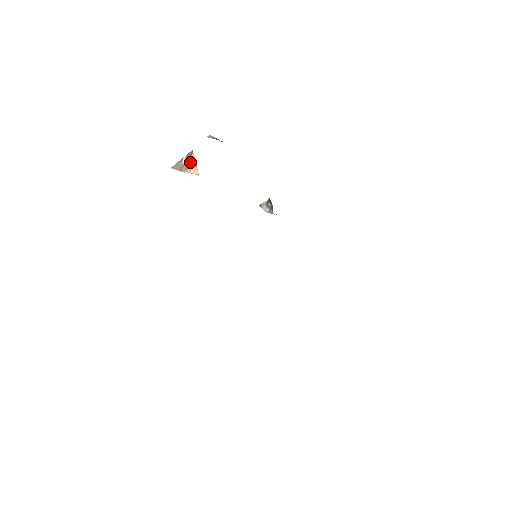
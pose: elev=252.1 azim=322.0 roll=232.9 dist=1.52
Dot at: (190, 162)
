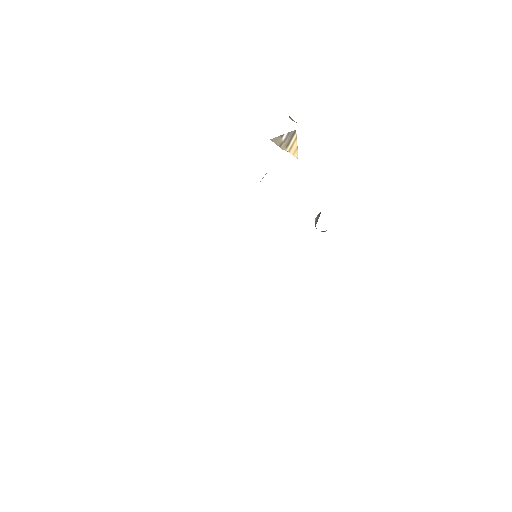
Dot at: (291, 141)
